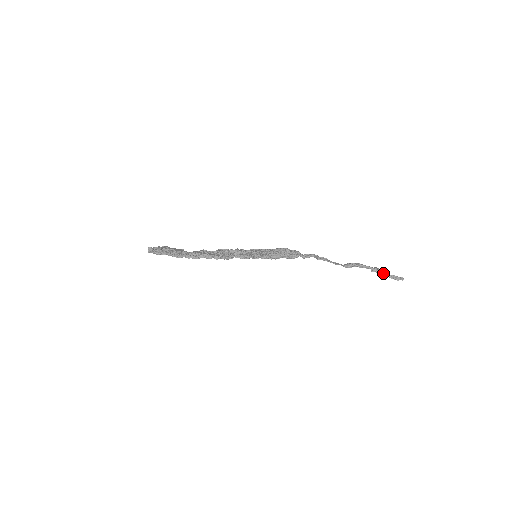
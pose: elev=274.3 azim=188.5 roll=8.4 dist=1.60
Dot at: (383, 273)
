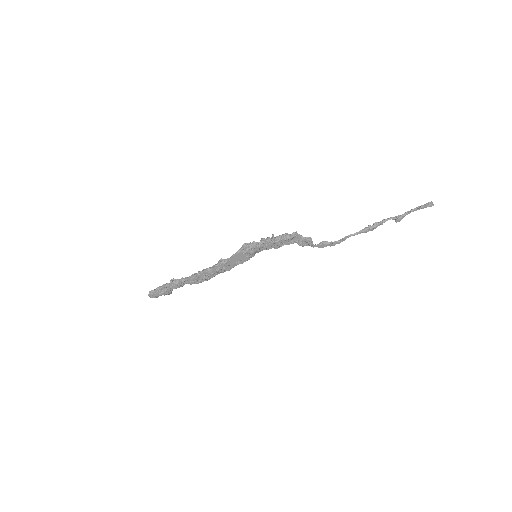
Dot at: (406, 212)
